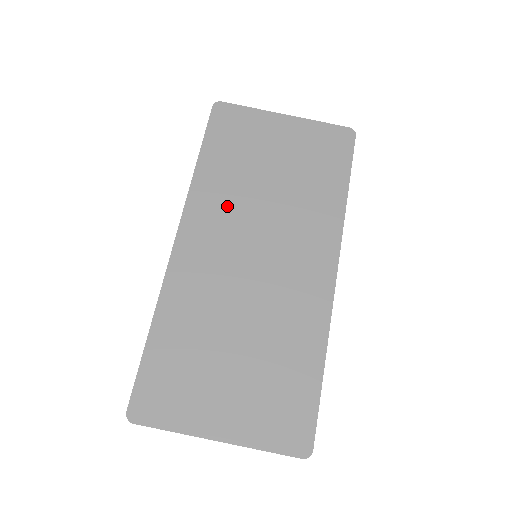
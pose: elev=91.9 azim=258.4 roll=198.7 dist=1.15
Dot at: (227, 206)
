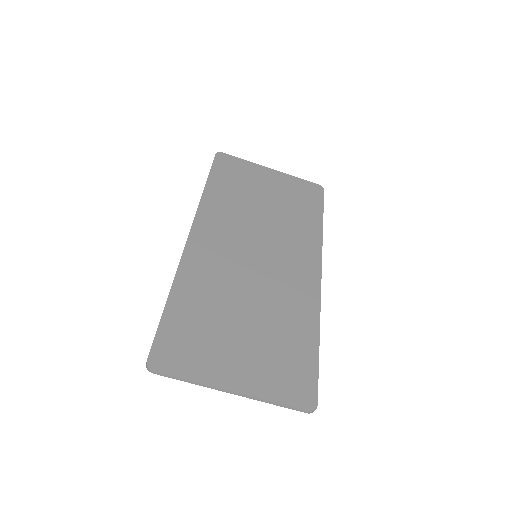
Dot at: (231, 218)
